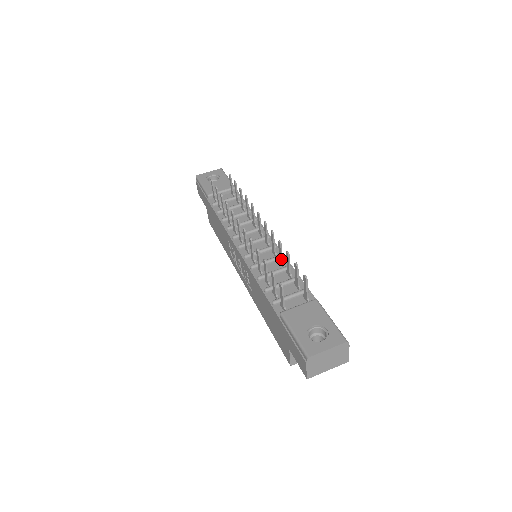
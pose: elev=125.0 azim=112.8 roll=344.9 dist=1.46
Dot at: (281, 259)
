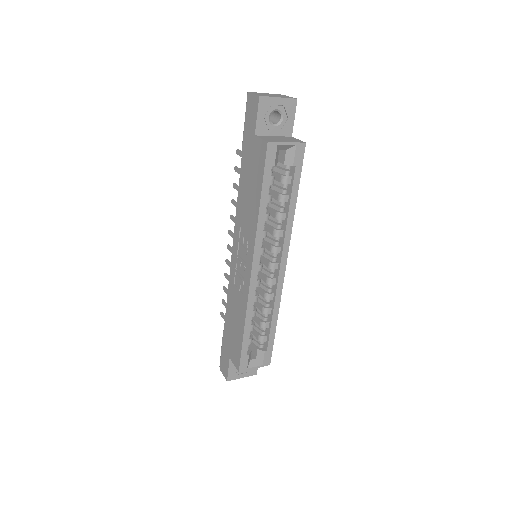
Dot at: occluded
